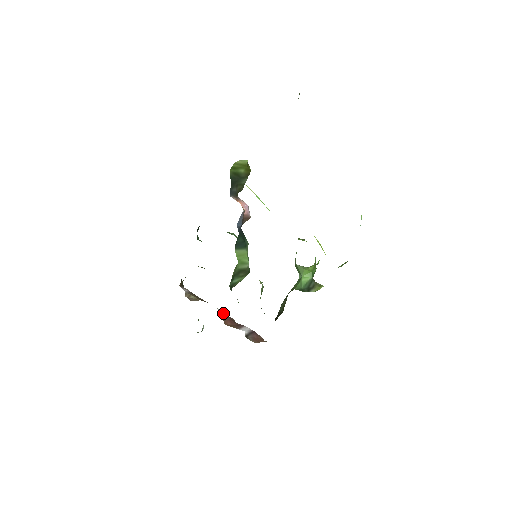
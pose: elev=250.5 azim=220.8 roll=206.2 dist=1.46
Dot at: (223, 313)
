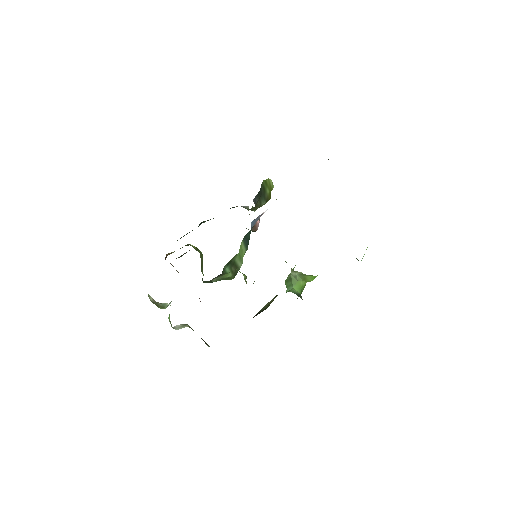
Dot at: occluded
